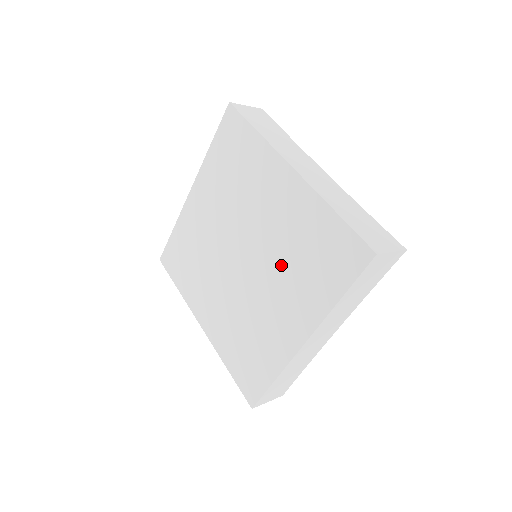
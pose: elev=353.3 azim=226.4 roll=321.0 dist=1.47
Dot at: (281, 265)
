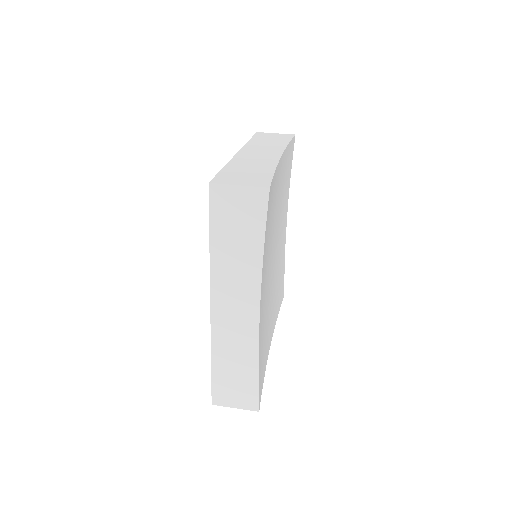
Dot at: occluded
